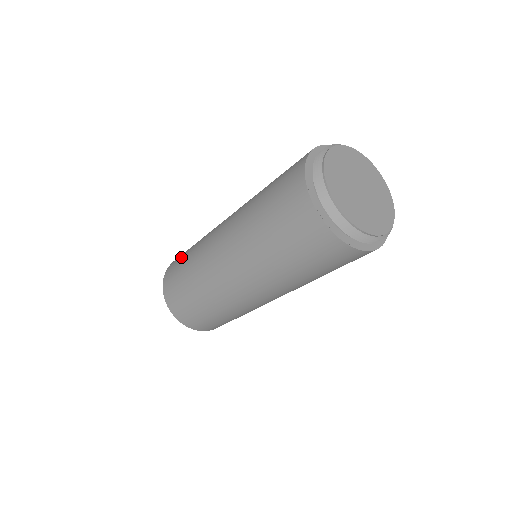
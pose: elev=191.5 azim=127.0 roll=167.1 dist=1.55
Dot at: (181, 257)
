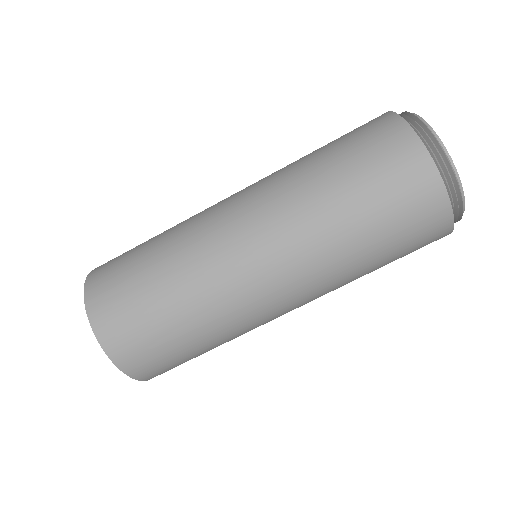
Dot at: occluded
